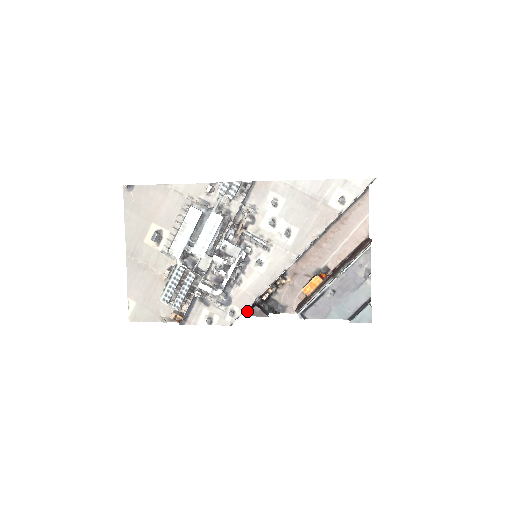
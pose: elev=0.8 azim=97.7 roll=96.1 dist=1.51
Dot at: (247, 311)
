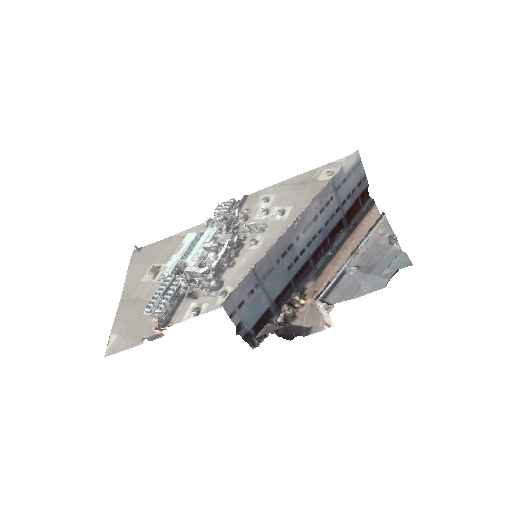
Dot at: (258, 339)
